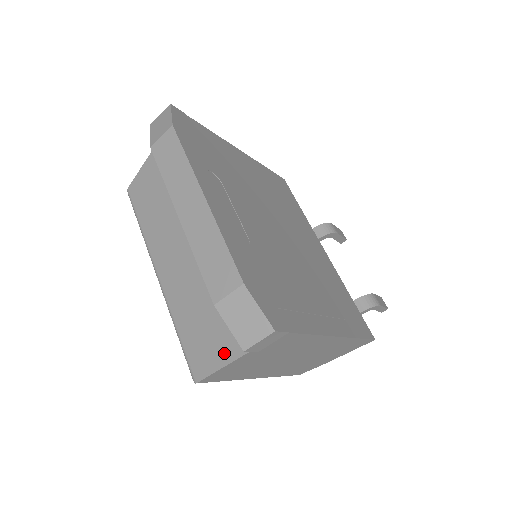
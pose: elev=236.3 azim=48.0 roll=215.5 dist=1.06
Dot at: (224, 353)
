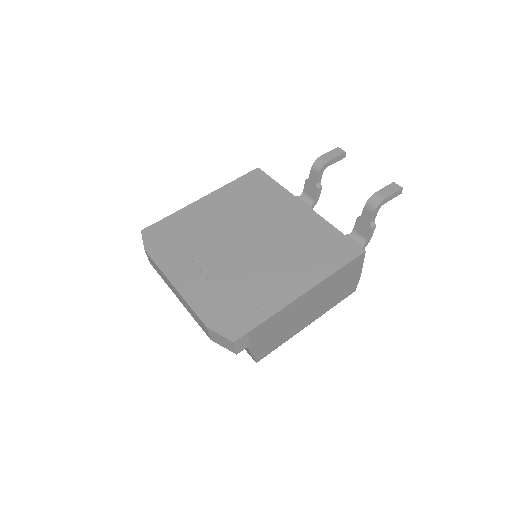
Dot at: (246, 348)
